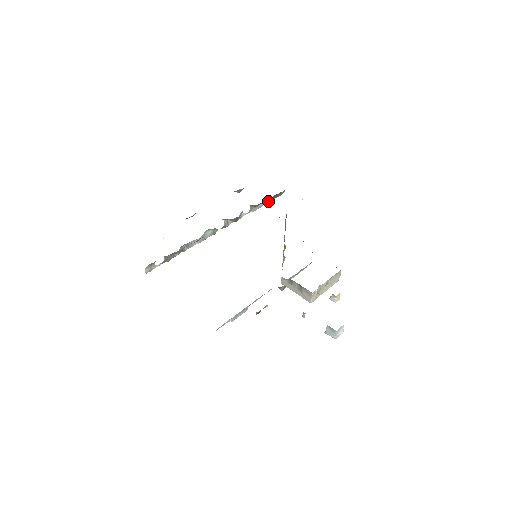
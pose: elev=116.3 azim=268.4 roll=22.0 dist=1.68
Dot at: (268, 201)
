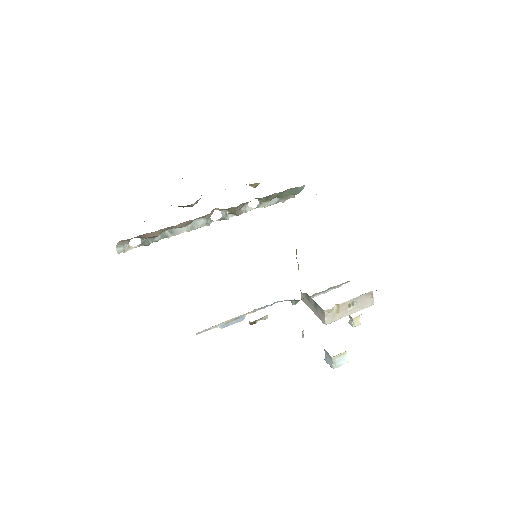
Dot at: (284, 197)
